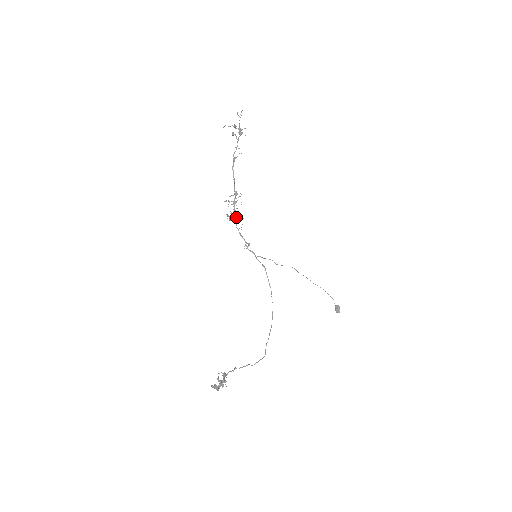
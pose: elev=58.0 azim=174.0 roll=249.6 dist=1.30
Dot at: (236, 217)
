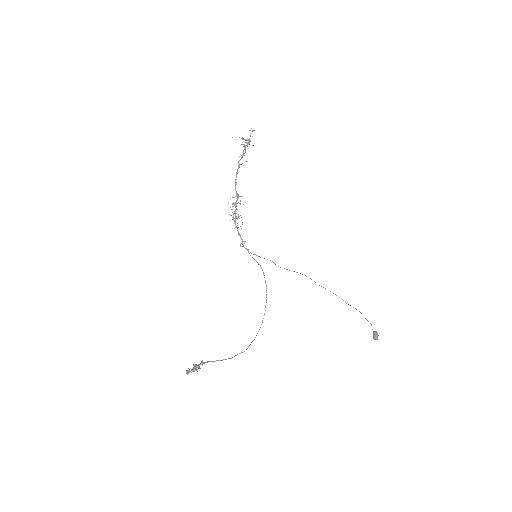
Dot at: (236, 217)
